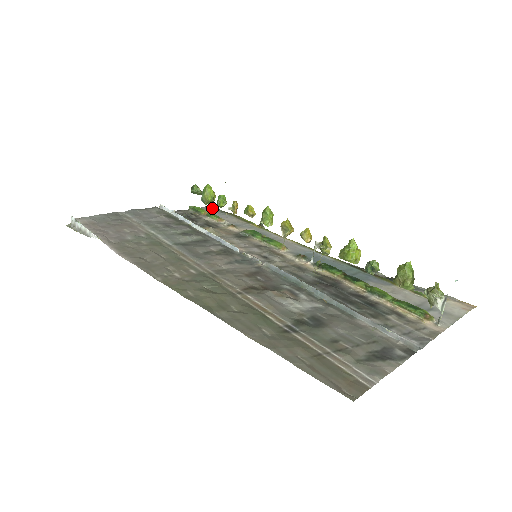
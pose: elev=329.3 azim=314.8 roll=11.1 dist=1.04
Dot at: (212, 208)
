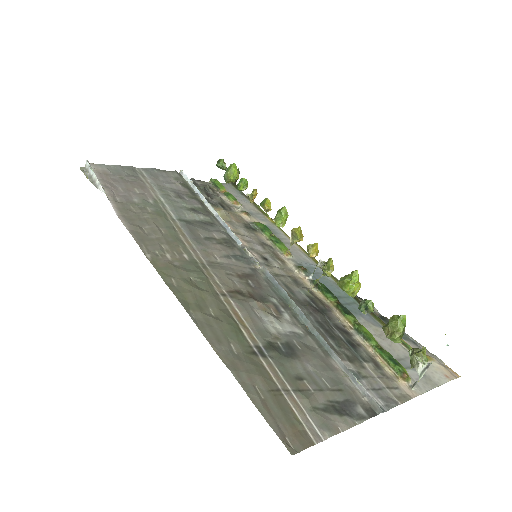
Dot at: (233, 186)
